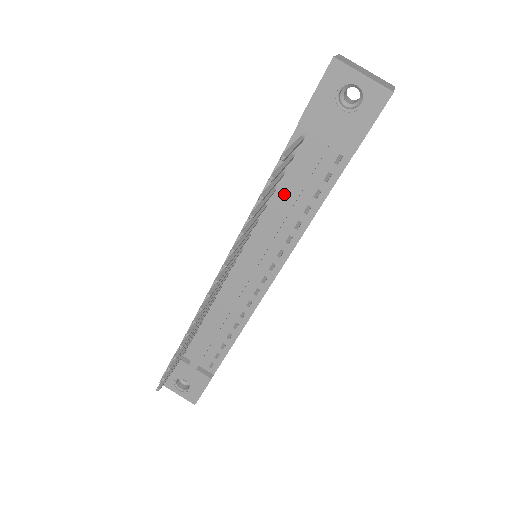
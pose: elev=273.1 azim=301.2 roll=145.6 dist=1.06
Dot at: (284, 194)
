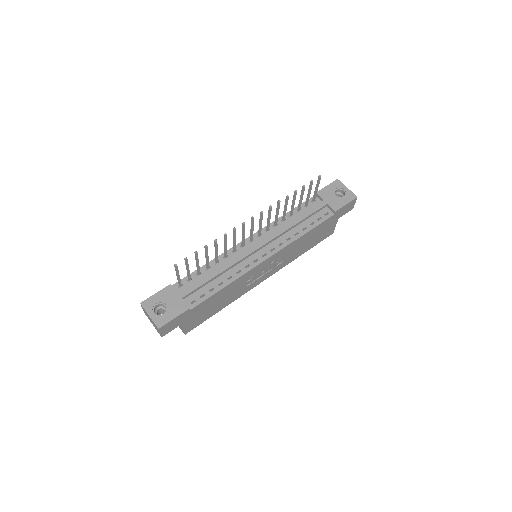
Dot at: occluded
